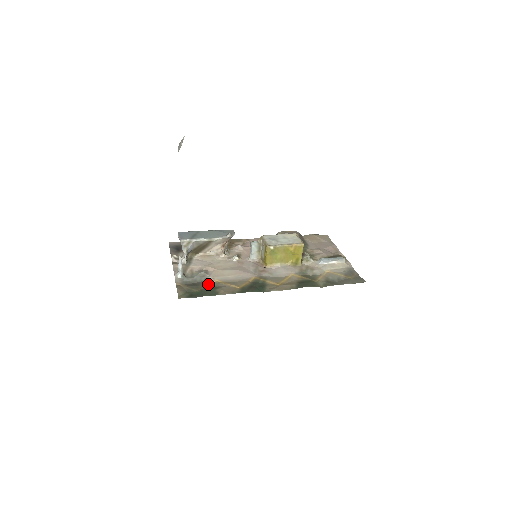
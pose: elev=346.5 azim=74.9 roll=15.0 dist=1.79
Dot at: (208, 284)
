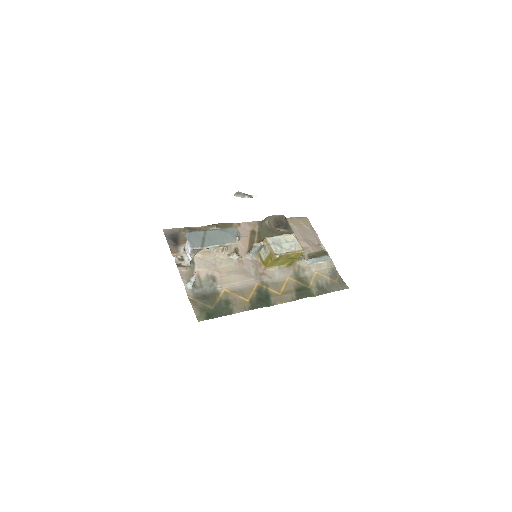
Dot at: (219, 296)
